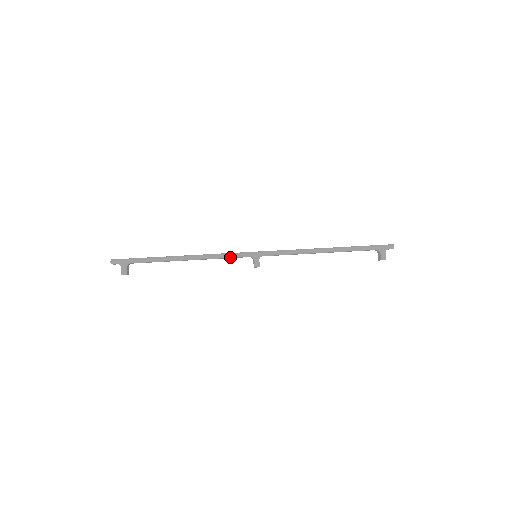
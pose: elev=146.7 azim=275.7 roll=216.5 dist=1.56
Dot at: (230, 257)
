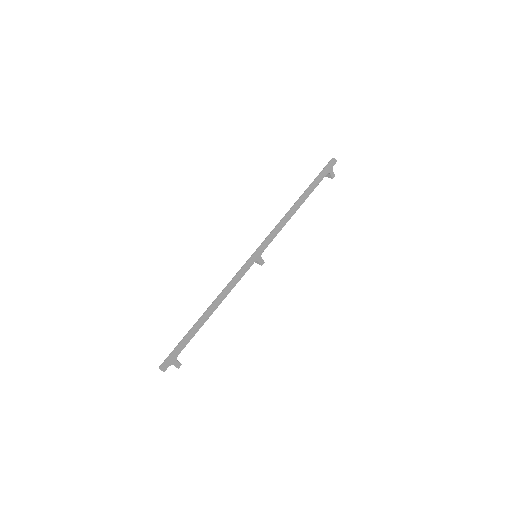
Dot at: occluded
